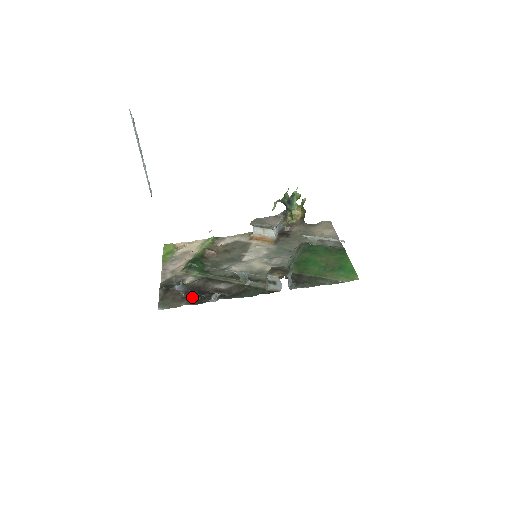
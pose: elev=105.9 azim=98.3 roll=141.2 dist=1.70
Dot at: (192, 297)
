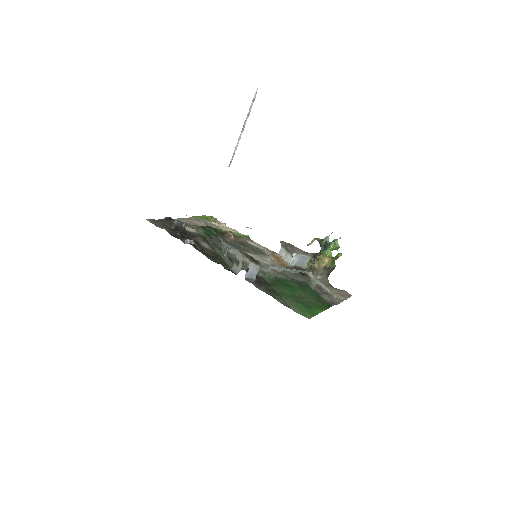
Dot at: (176, 231)
